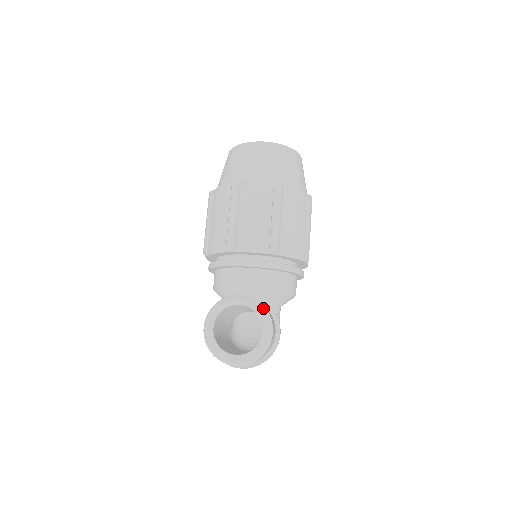
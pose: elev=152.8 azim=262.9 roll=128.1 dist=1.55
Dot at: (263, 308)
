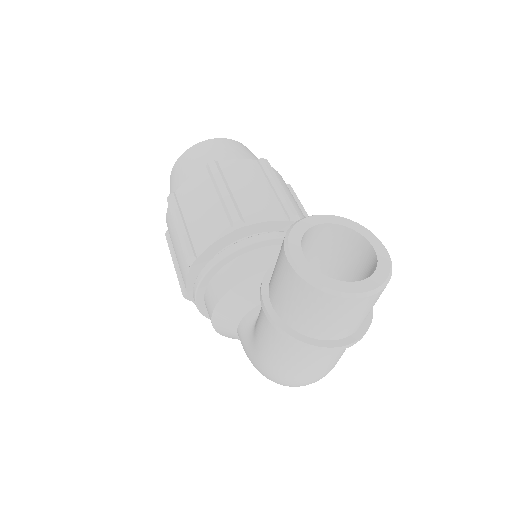
Dot at: occluded
